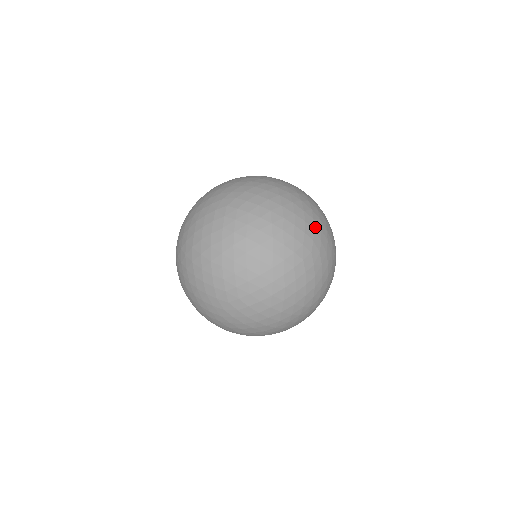
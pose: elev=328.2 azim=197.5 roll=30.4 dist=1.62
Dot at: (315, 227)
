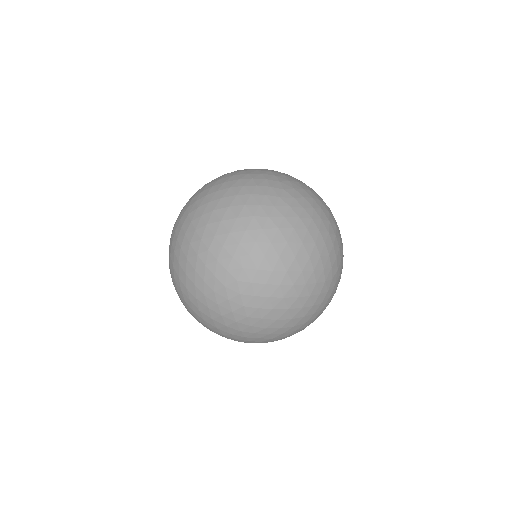
Dot at: (342, 259)
